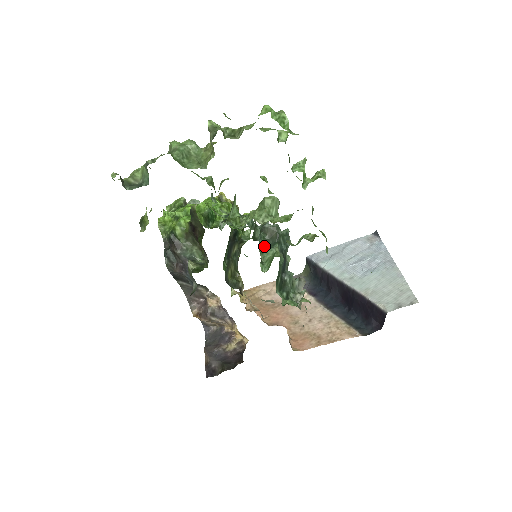
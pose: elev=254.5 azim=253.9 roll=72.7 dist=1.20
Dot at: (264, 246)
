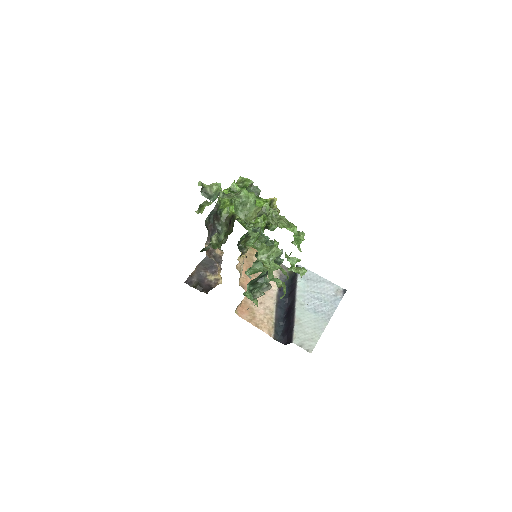
Dot at: occluded
